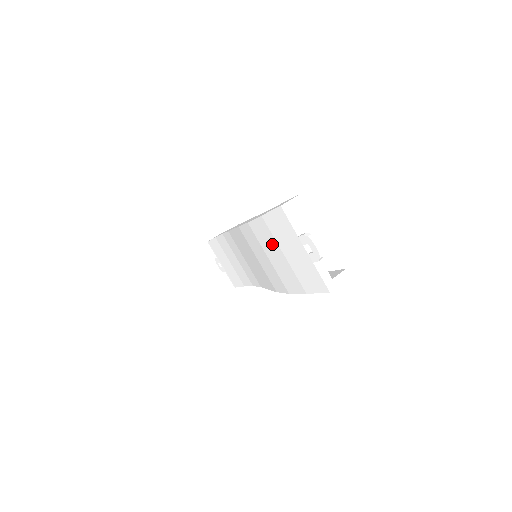
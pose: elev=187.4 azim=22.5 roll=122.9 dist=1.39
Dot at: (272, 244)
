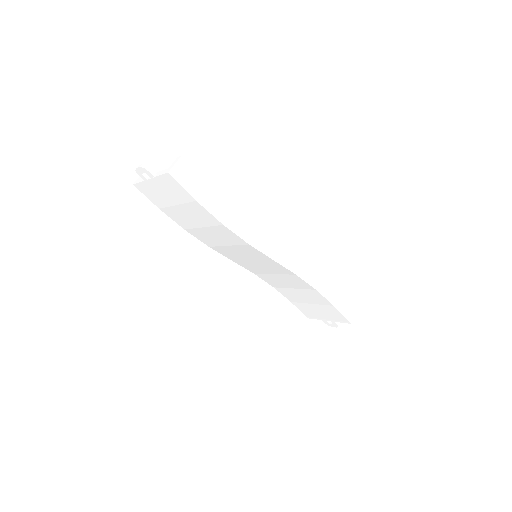
Dot at: (178, 213)
